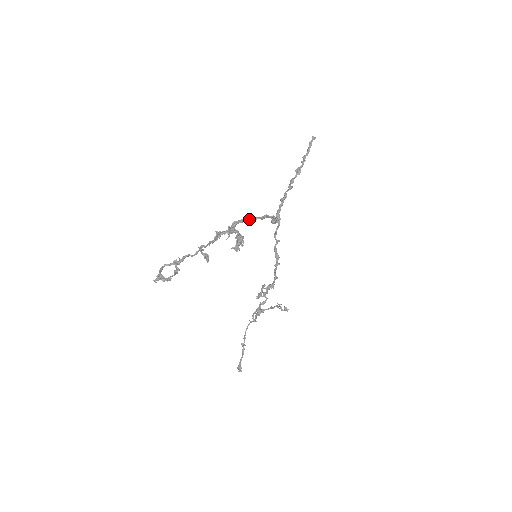
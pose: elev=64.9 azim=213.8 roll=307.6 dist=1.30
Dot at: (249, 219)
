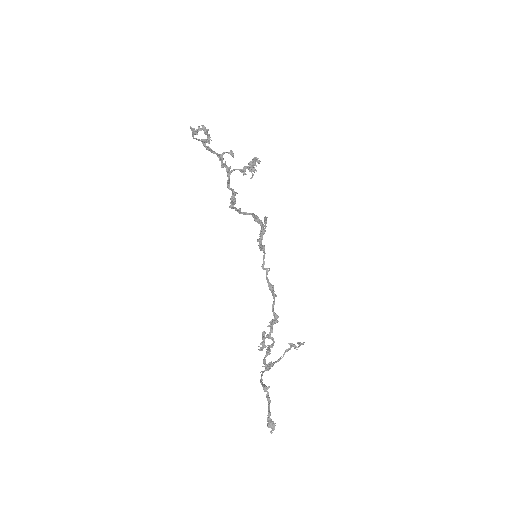
Dot at: (242, 212)
